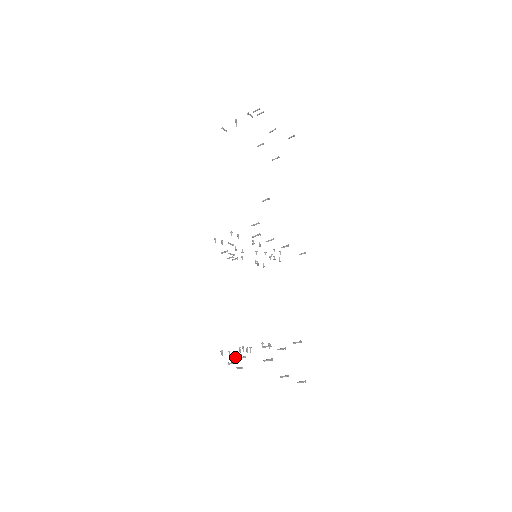
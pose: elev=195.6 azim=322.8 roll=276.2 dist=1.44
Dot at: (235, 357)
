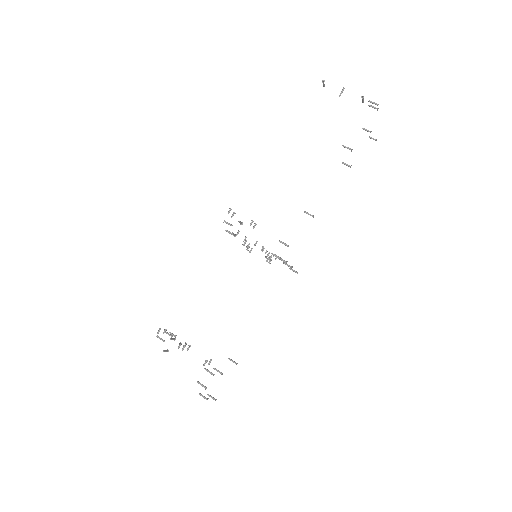
Dot at: (167, 333)
